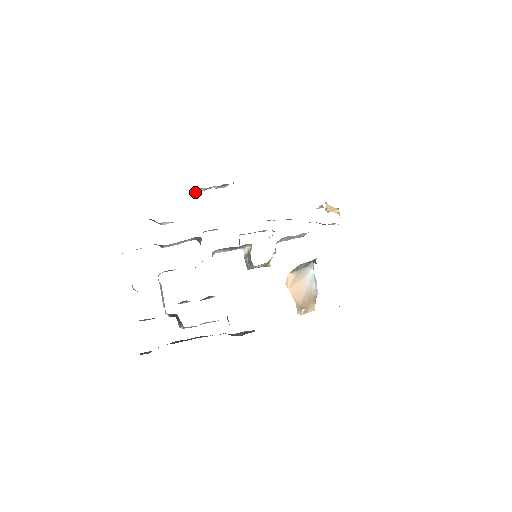
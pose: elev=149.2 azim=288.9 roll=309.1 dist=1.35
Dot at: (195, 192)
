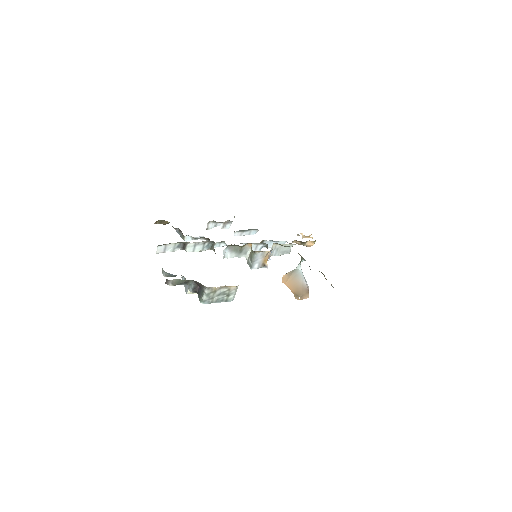
Dot at: (207, 226)
